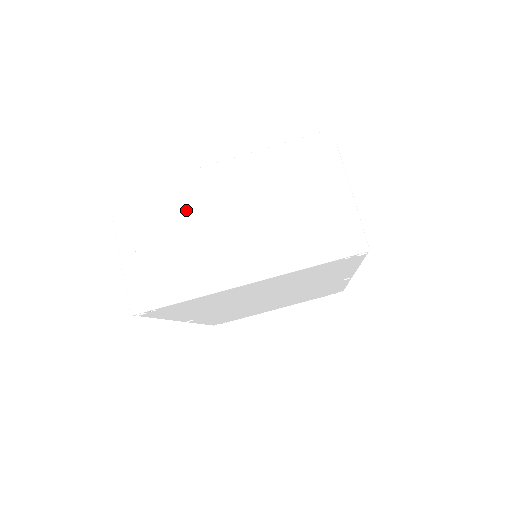
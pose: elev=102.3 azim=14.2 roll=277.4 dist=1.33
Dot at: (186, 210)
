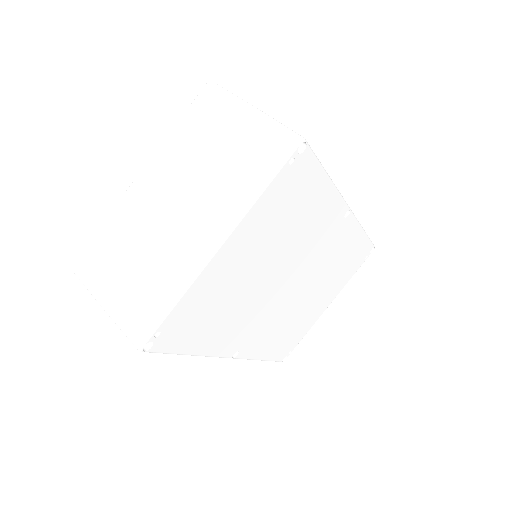
Dot at: (134, 230)
